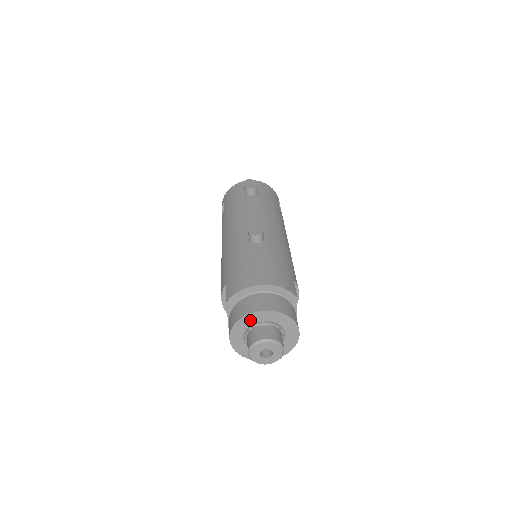
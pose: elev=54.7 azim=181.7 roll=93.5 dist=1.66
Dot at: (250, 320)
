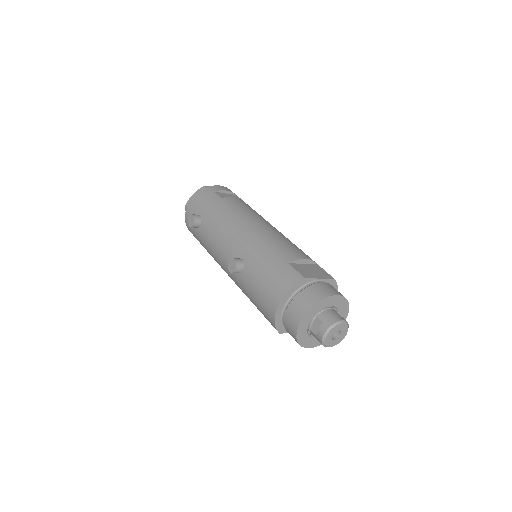
Dot at: (302, 334)
